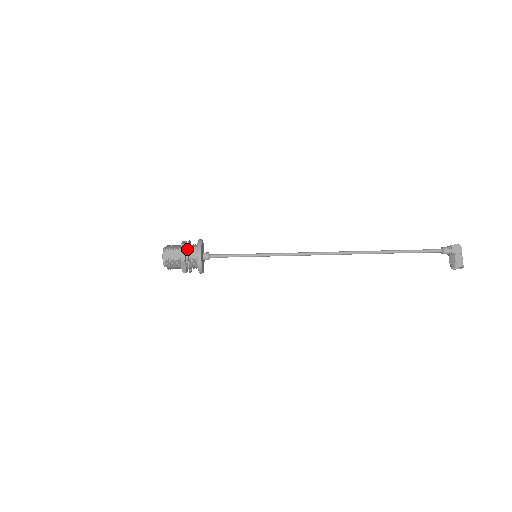
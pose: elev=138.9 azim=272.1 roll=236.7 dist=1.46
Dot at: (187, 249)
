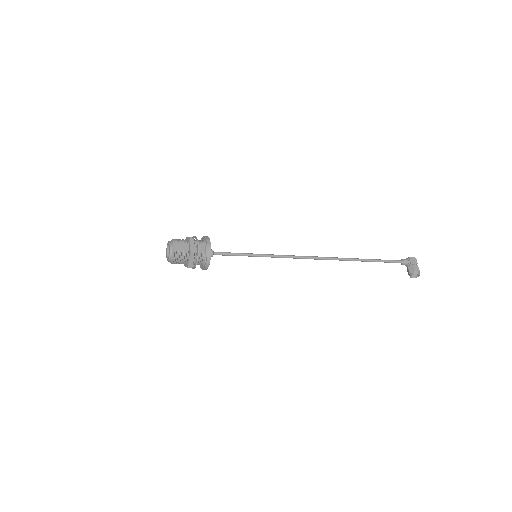
Dot at: (194, 243)
